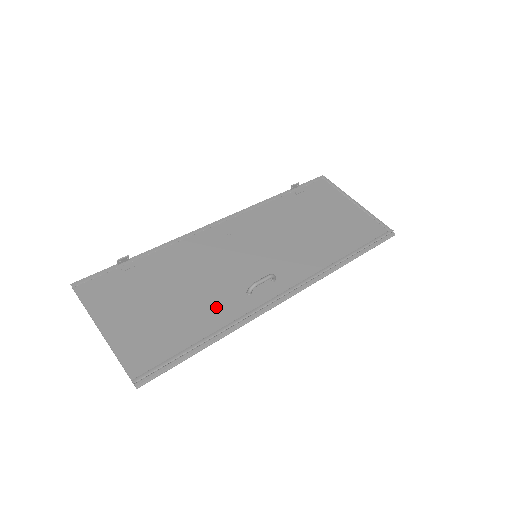
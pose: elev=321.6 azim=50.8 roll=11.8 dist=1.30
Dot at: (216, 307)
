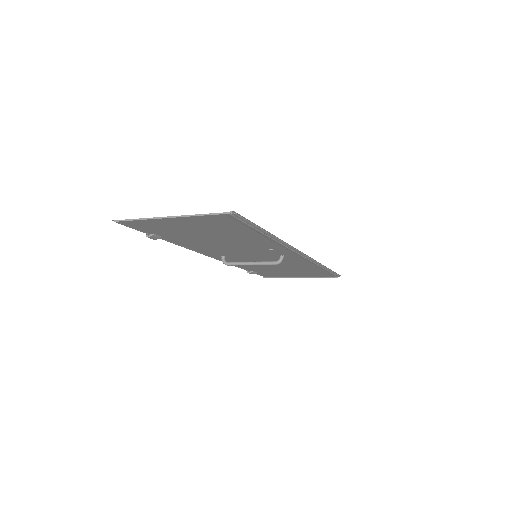
Dot at: occluded
